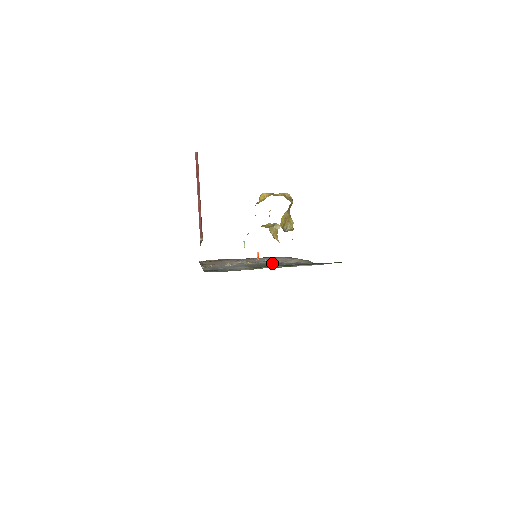
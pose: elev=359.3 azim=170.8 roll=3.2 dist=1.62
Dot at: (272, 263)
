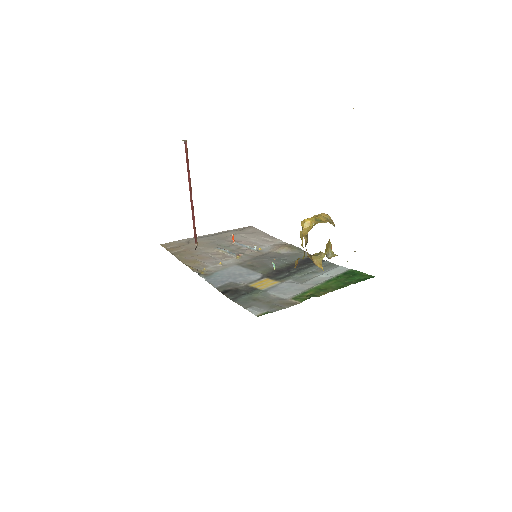
Dot at: (270, 259)
